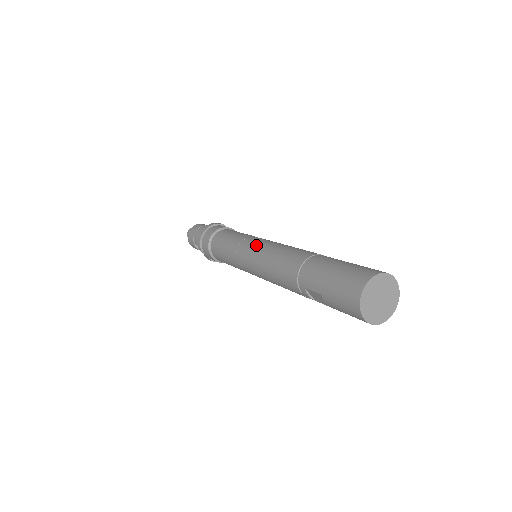
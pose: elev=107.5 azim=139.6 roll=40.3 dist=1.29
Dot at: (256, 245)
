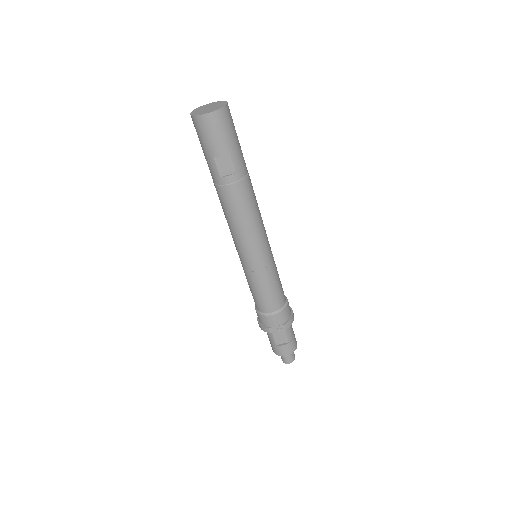
Dot at: occluded
